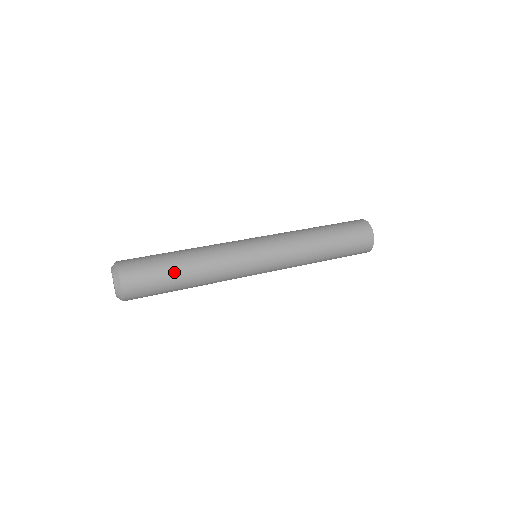
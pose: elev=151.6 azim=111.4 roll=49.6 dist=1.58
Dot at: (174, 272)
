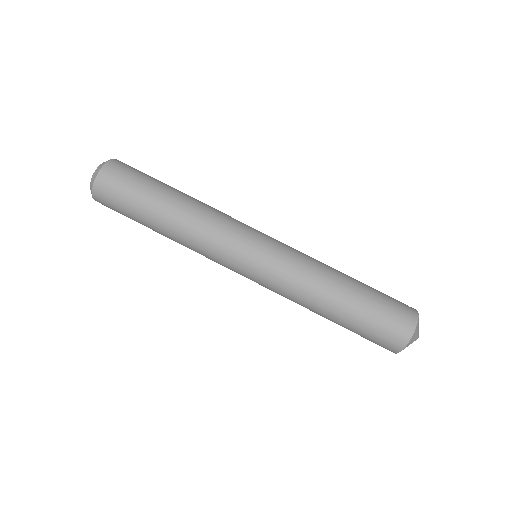
Dot at: (146, 224)
